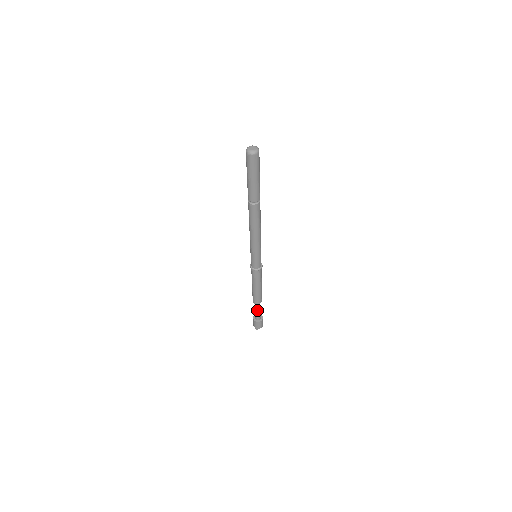
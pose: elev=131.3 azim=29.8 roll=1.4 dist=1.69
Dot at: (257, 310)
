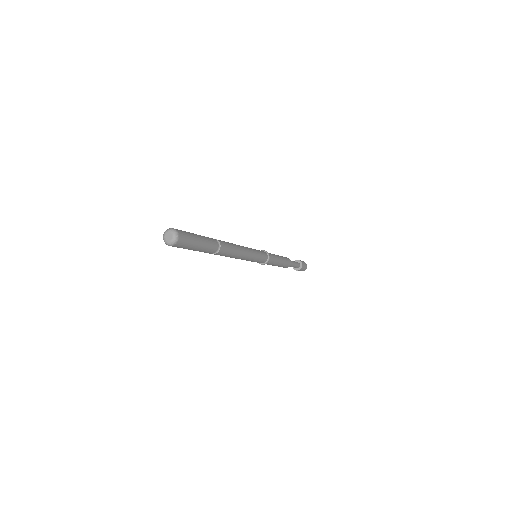
Dot at: (290, 266)
